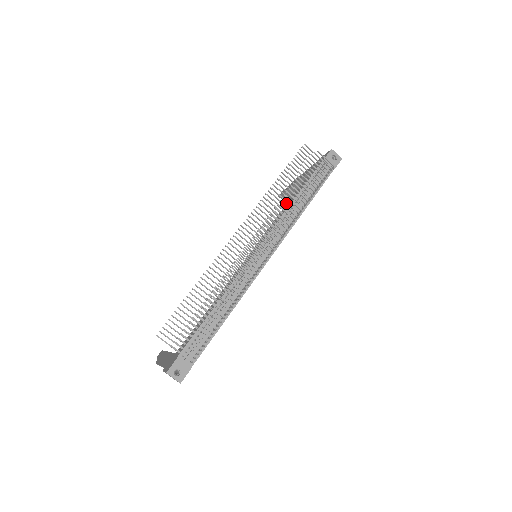
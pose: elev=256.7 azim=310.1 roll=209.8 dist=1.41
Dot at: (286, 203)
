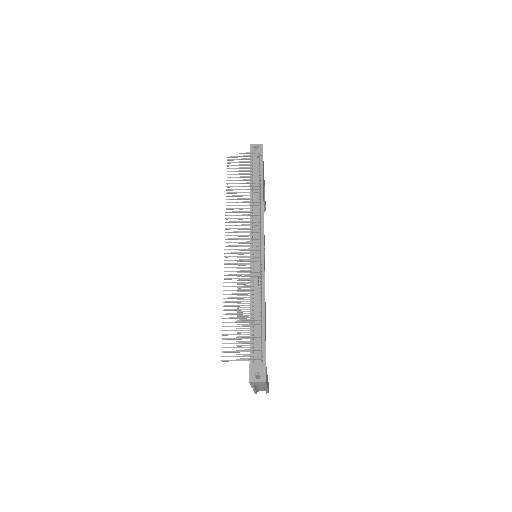
Dot at: (264, 211)
